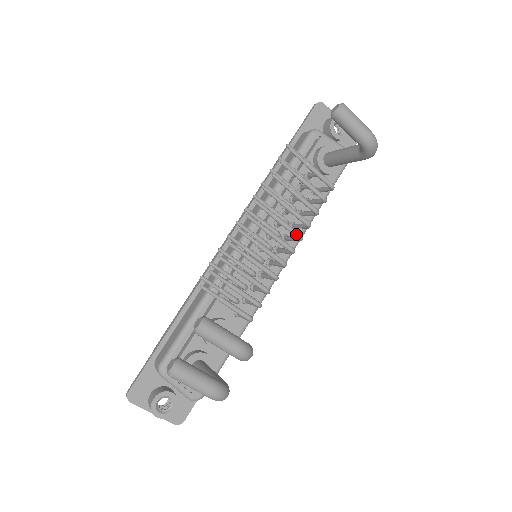
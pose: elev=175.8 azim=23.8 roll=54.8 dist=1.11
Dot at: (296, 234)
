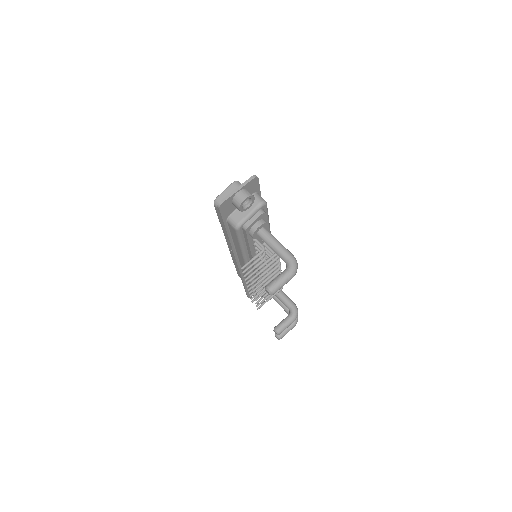
Dot at: occluded
